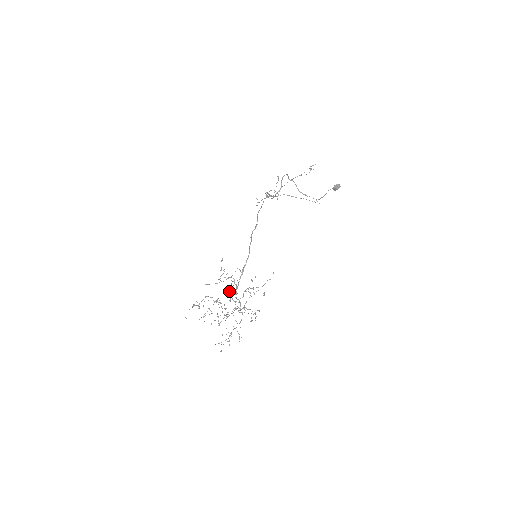
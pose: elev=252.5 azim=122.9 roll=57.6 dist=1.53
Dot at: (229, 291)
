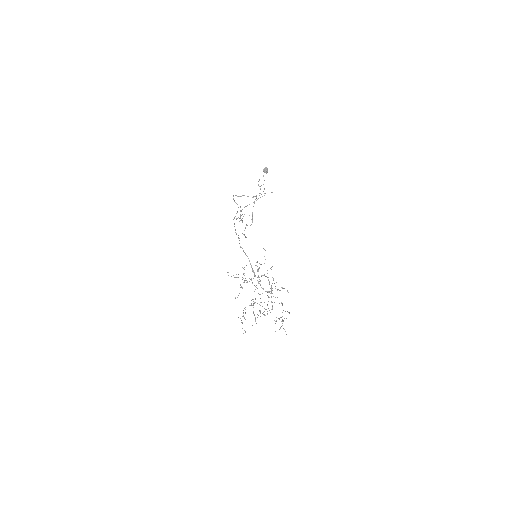
Dot at: occluded
